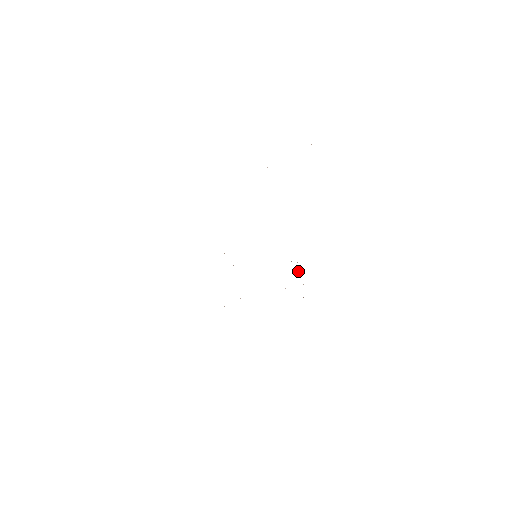
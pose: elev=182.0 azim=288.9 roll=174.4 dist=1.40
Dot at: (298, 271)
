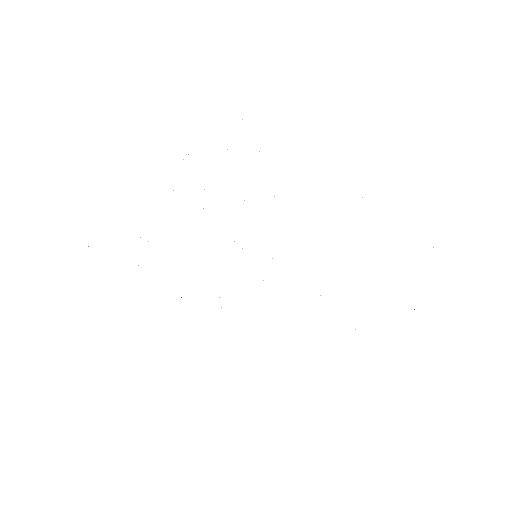
Dot at: occluded
